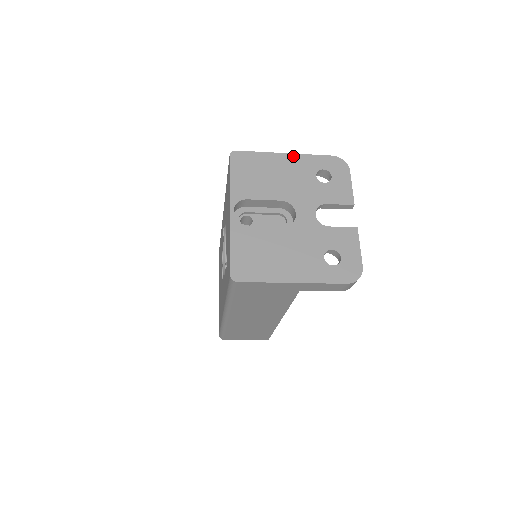
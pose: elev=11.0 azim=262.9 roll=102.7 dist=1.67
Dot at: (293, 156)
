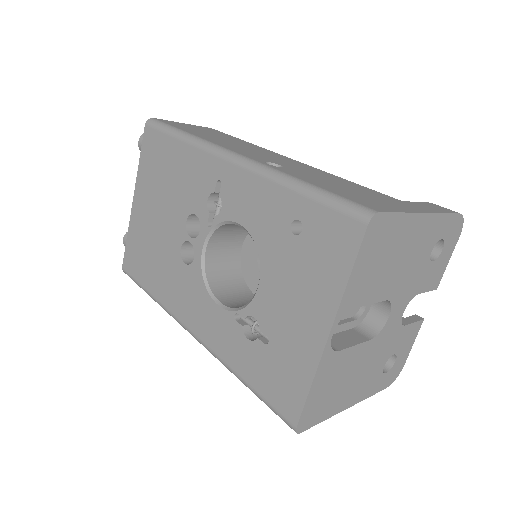
Dot at: (430, 218)
